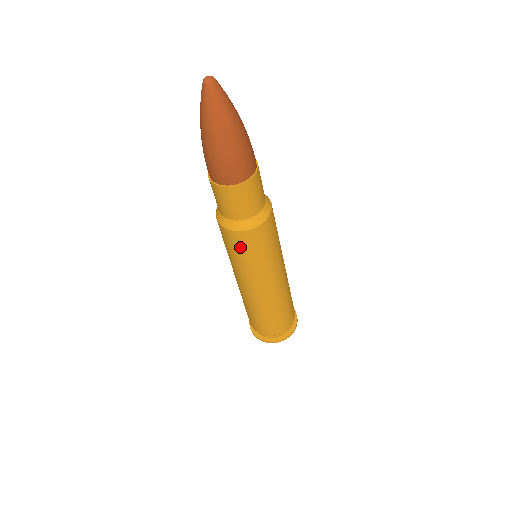
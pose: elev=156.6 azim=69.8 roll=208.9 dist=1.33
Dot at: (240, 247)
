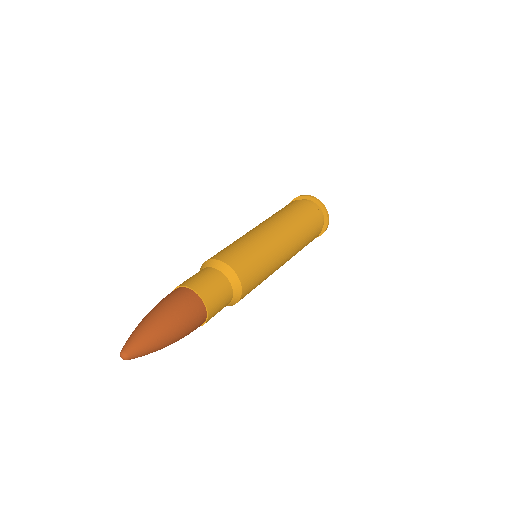
Dot at: occluded
